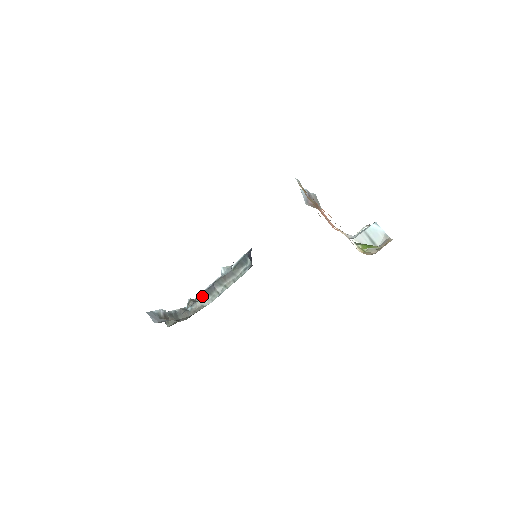
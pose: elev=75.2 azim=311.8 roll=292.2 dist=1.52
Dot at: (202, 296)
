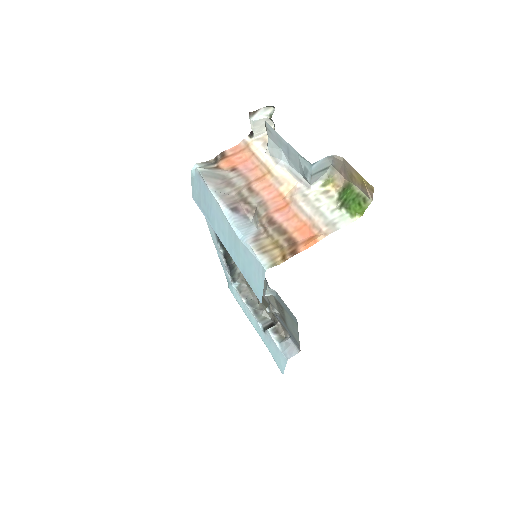
Dot at: (232, 274)
